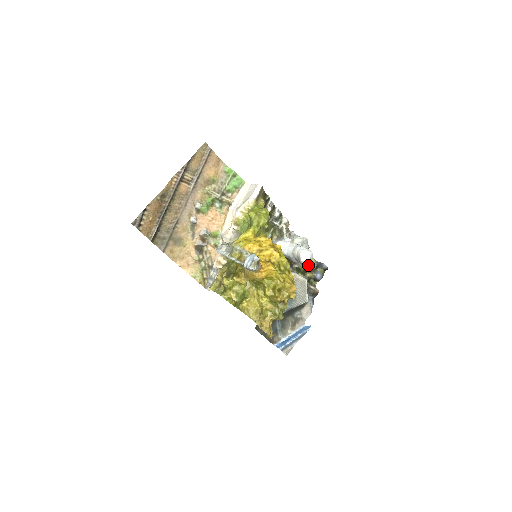
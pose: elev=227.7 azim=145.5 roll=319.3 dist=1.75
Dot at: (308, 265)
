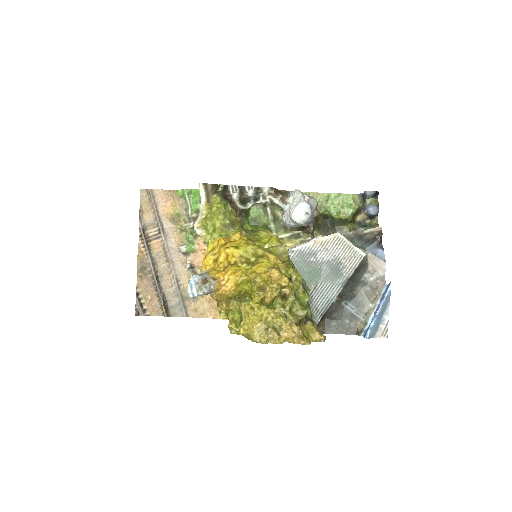
Dot at: (355, 207)
